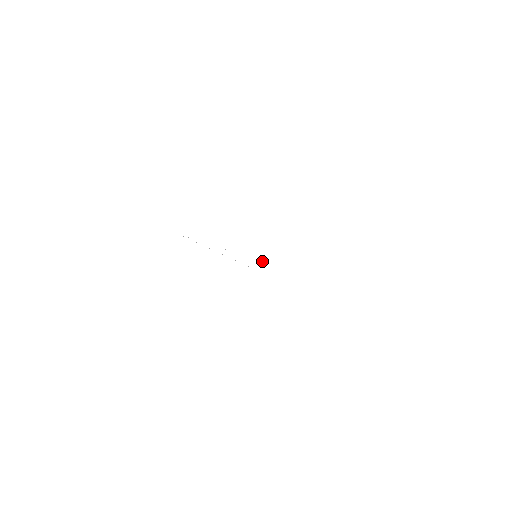
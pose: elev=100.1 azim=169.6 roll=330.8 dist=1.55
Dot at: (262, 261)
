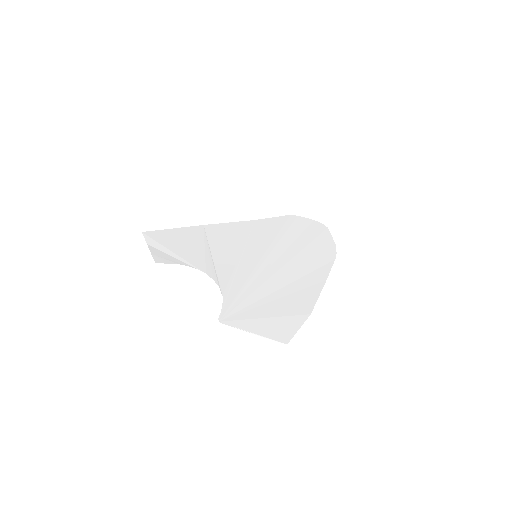
Dot at: (245, 245)
